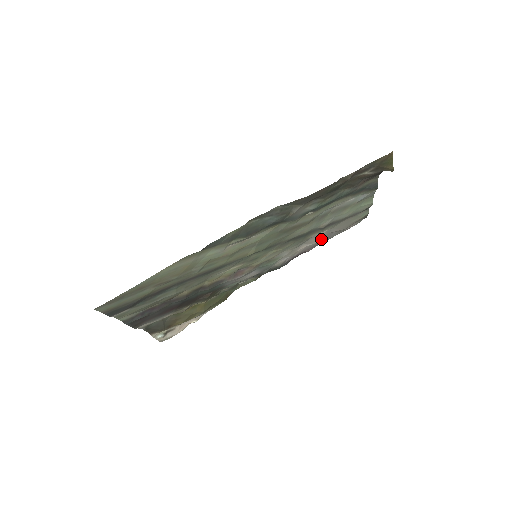
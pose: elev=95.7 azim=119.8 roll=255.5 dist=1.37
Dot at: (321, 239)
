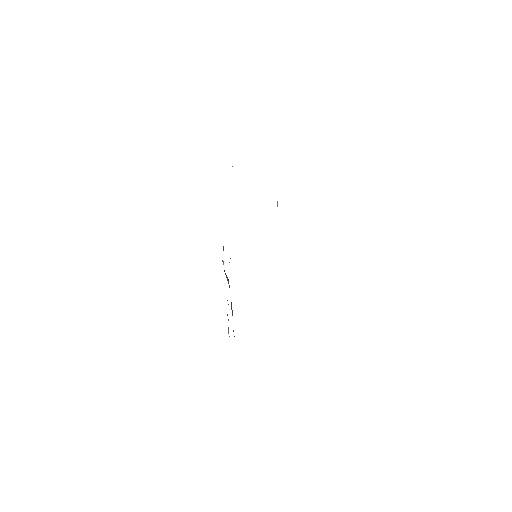
Dot at: occluded
